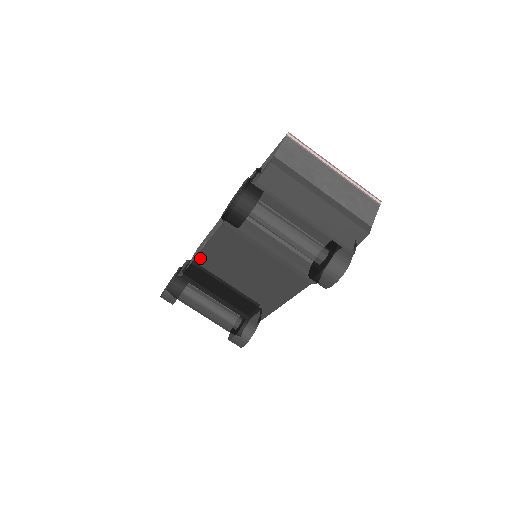
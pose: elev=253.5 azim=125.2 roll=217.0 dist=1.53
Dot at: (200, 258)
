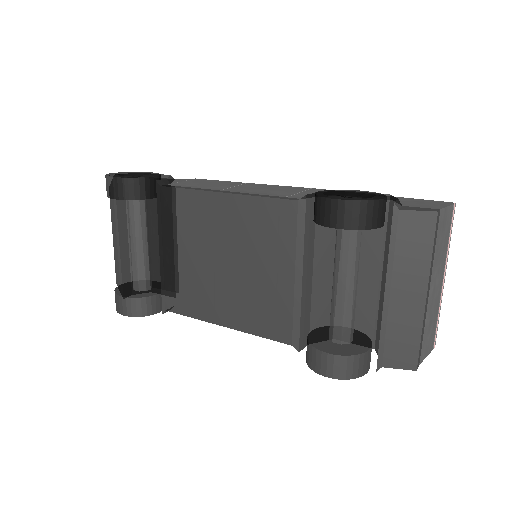
Dot at: (212, 196)
